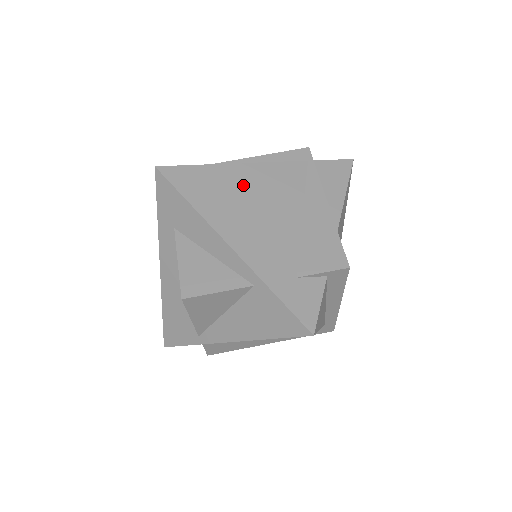
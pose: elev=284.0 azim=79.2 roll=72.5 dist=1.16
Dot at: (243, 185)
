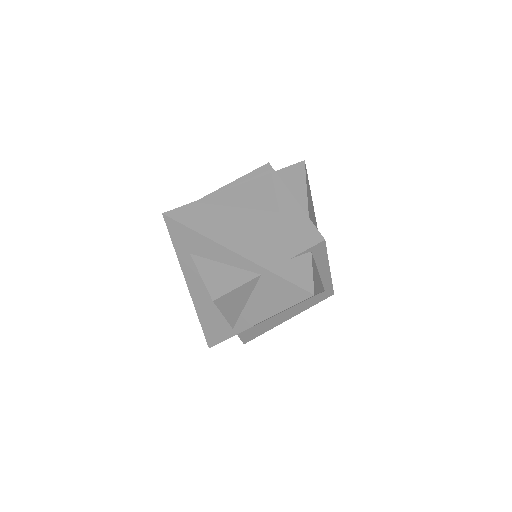
Dot at: (230, 206)
